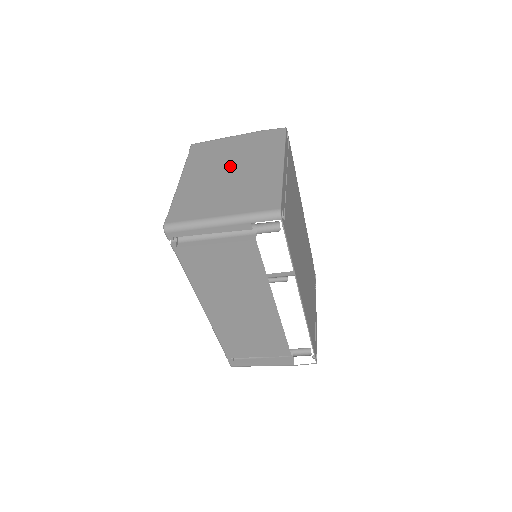
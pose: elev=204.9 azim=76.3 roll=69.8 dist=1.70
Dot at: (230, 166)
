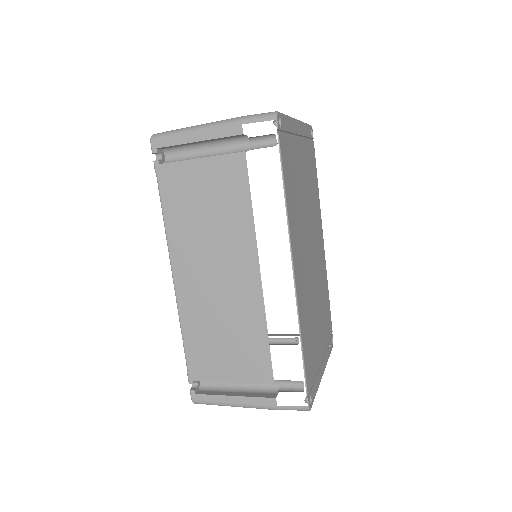
Dot at: occluded
